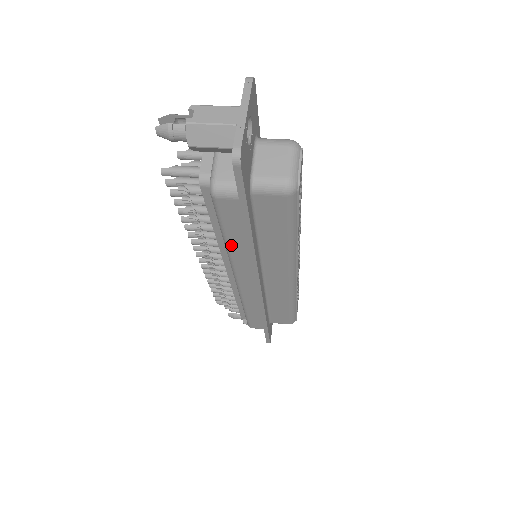
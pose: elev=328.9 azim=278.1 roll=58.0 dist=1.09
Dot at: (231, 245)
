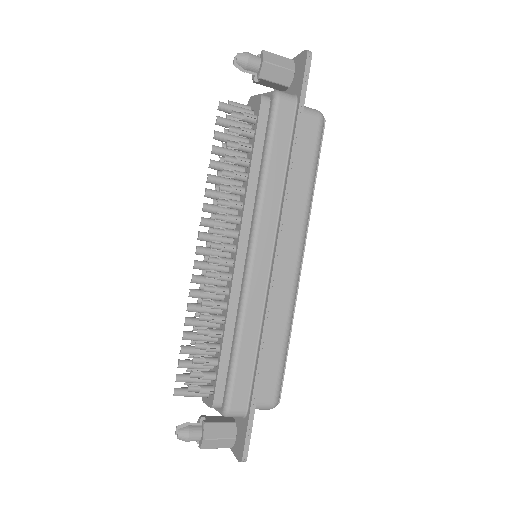
Dot at: (270, 174)
